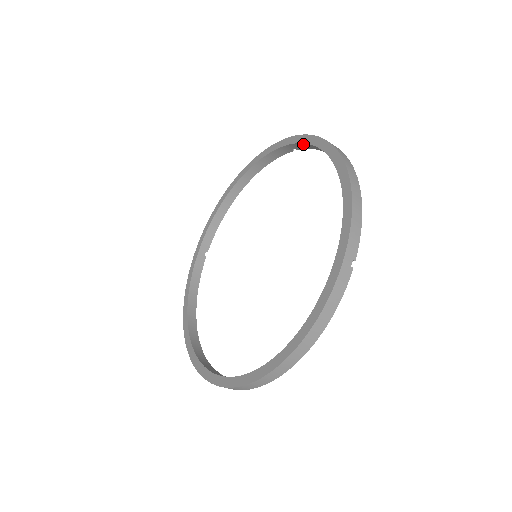
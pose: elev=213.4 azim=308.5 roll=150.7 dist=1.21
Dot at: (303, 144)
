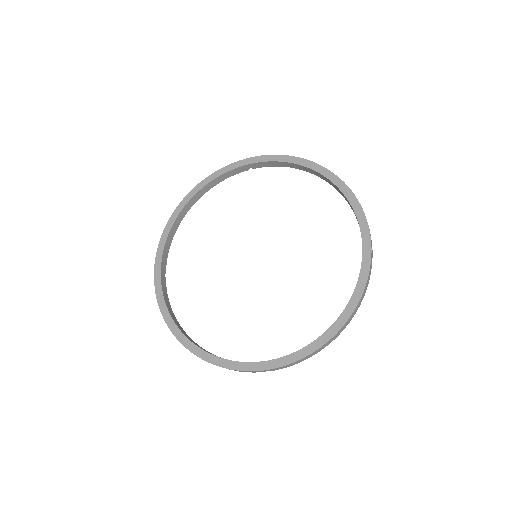
Dot at: (267, 162)
